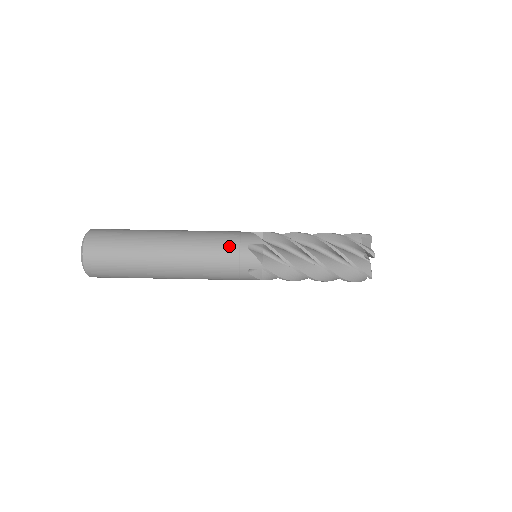
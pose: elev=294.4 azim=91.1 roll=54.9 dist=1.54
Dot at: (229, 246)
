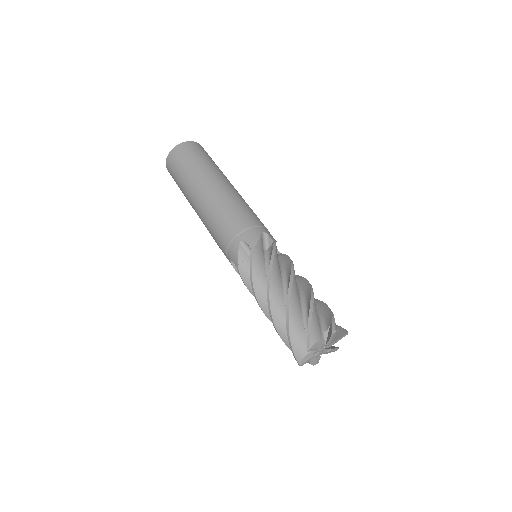
Dot at: (254, 219)
